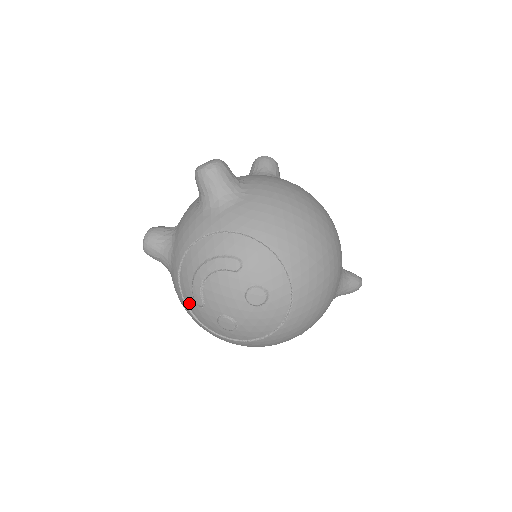
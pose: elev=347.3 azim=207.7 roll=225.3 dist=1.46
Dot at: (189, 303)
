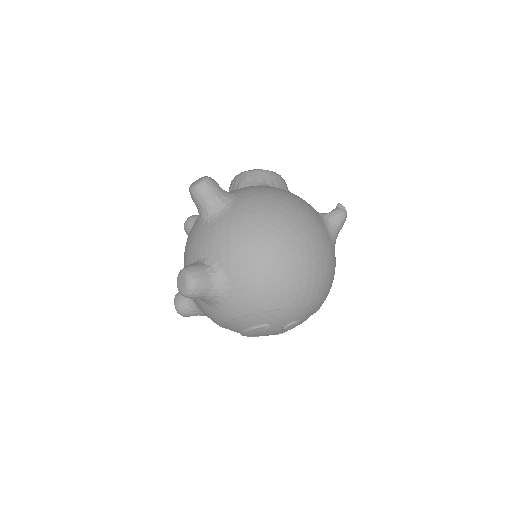
Dot at: occluded
